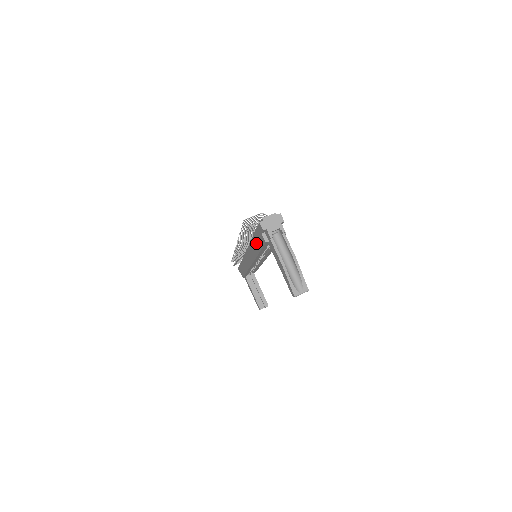
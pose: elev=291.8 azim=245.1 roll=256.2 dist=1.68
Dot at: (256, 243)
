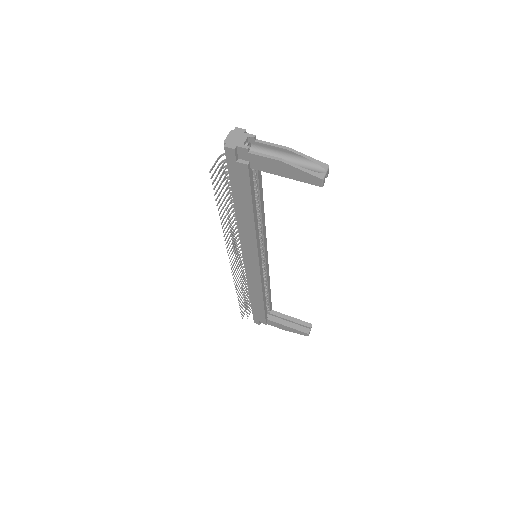
Dot at: (242, 202)
